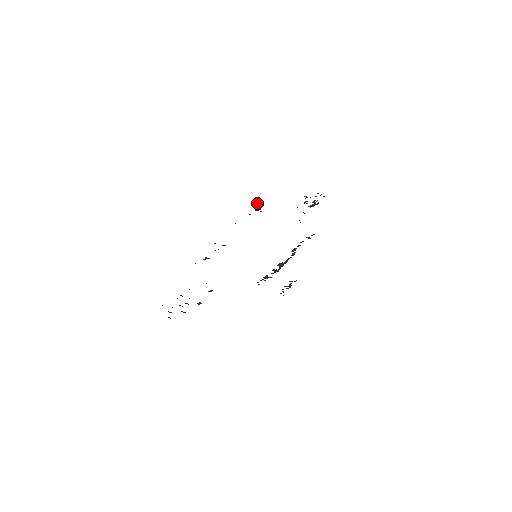
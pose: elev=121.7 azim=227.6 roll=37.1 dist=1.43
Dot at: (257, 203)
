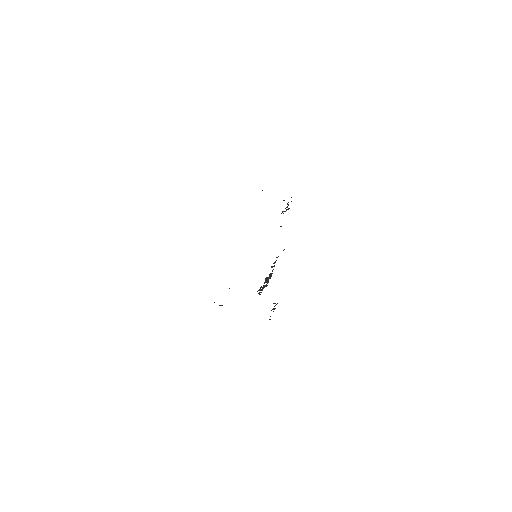
Dot at: occluded
